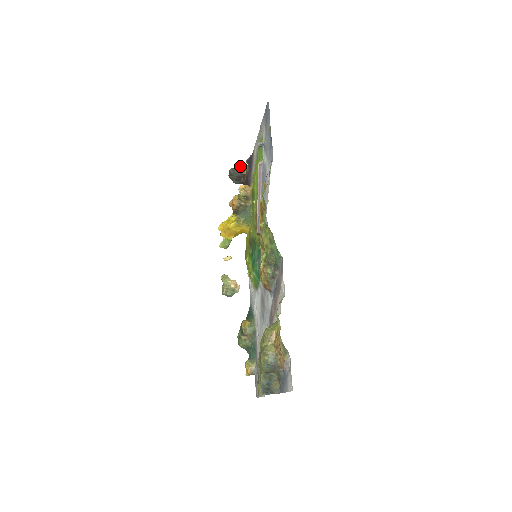
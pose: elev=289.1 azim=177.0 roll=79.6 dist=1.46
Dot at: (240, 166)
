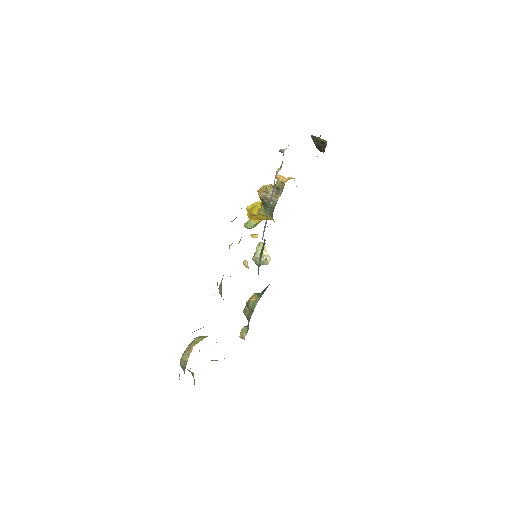
Dot at: (319, 137)
